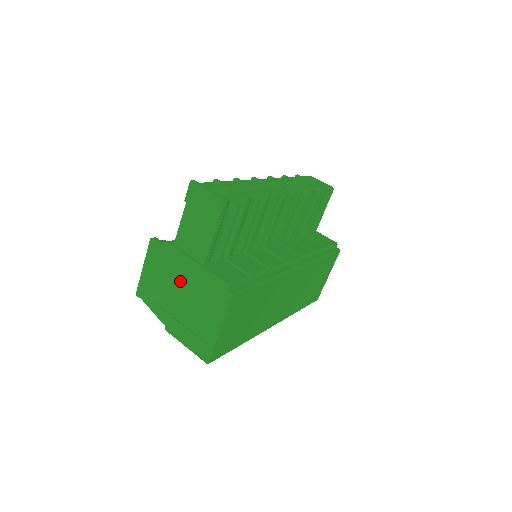
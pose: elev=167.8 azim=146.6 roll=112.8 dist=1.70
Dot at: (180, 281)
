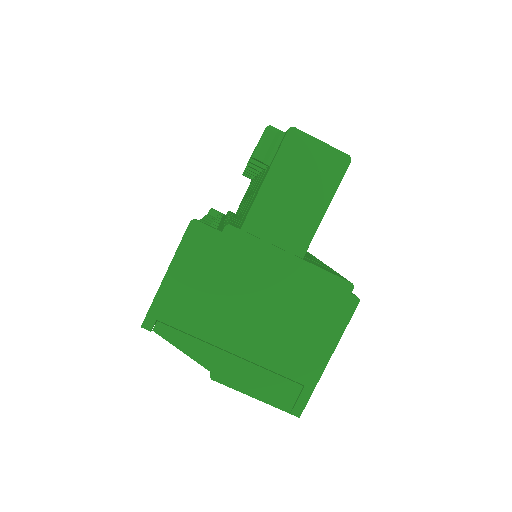
Dot at: (254, 289)
